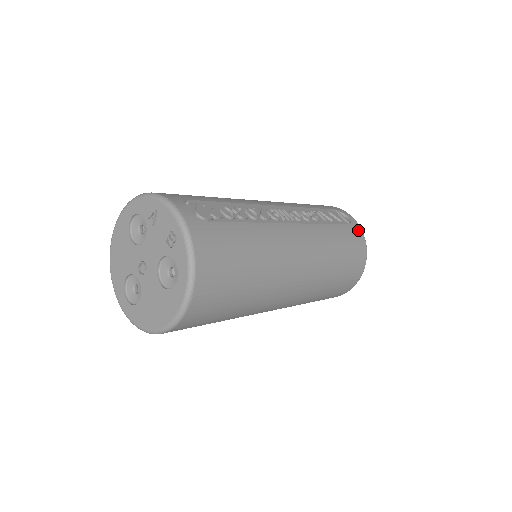
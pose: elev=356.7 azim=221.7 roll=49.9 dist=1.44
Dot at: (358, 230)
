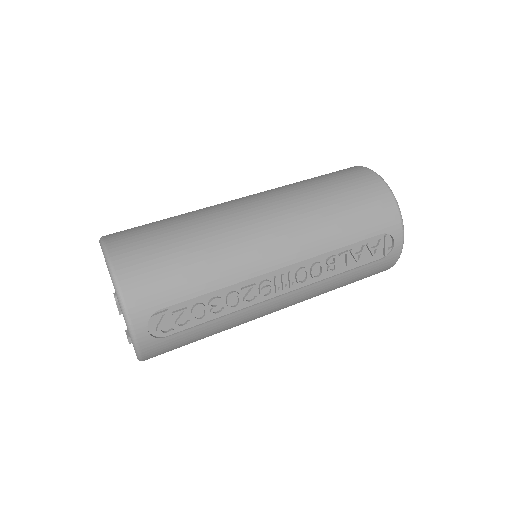
Dot at: (392, 260)
